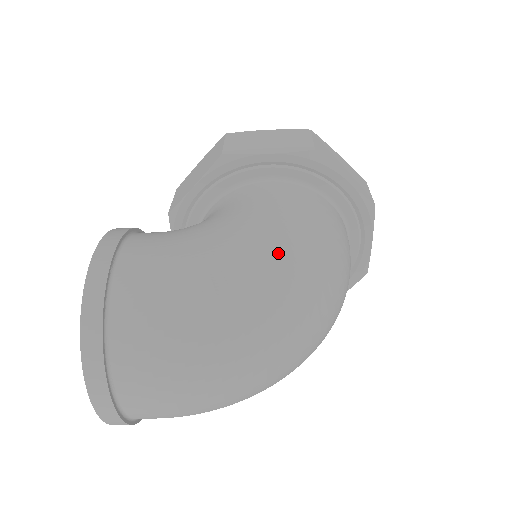
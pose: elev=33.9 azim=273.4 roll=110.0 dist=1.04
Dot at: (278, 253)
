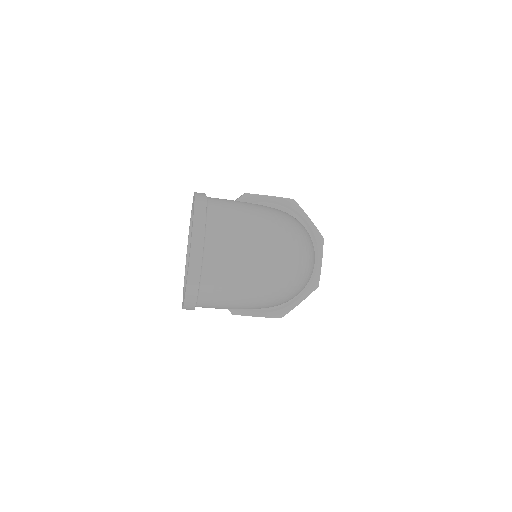
Dot at: (286, 215)
